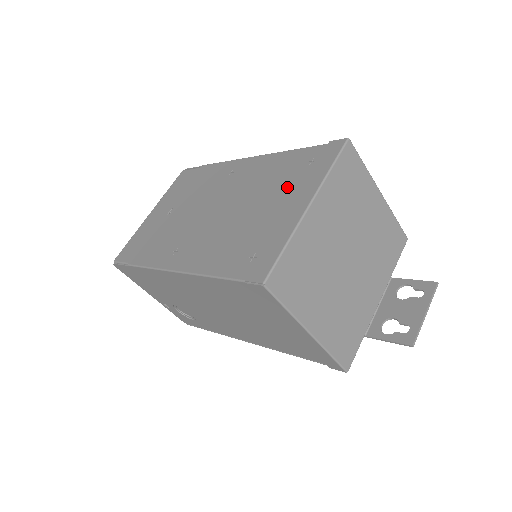
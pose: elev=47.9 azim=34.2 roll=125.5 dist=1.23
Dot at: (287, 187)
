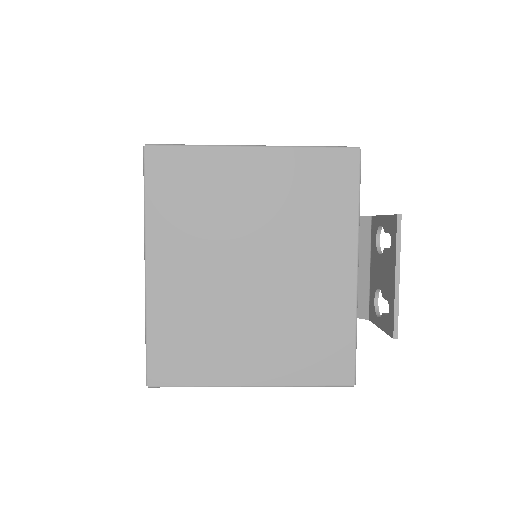
Dot at: occluded
